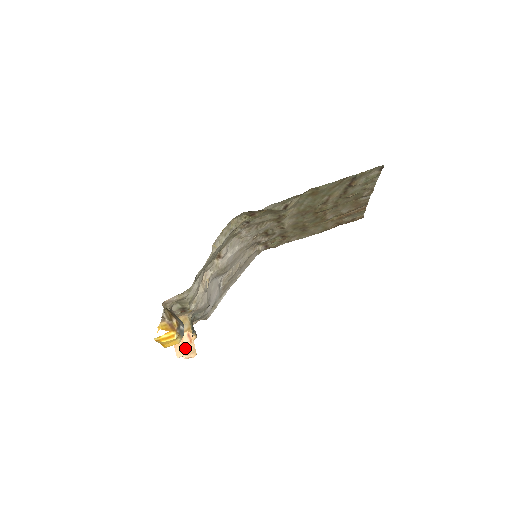
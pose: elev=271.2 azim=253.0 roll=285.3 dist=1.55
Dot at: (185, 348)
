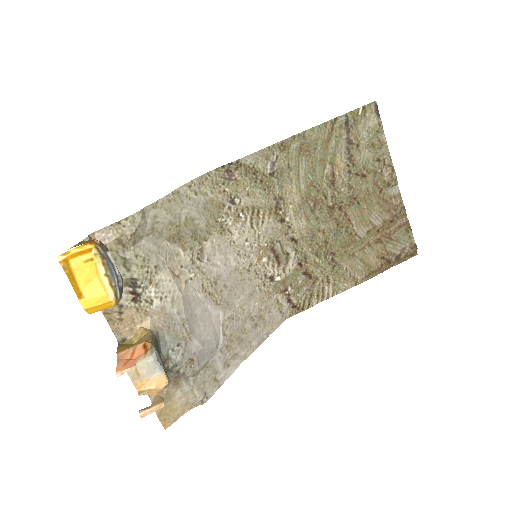
Dot at: (134, 361)
